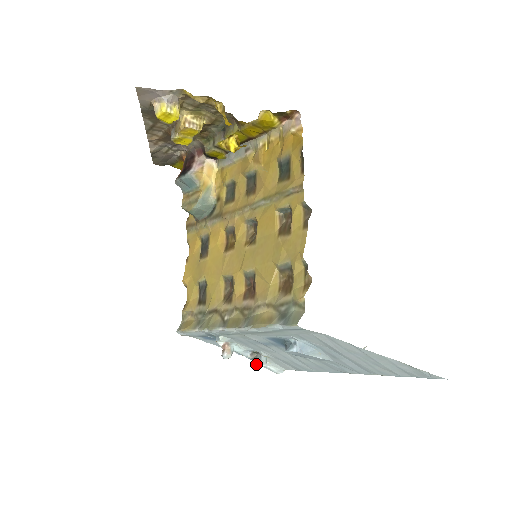
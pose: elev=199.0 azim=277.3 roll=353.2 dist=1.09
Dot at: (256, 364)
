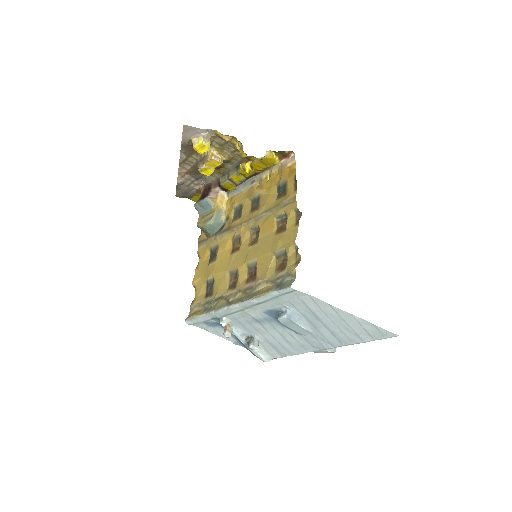
Dot at: (250, 345)
